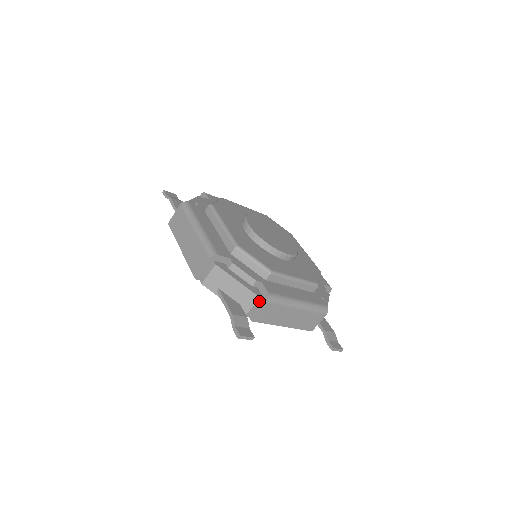
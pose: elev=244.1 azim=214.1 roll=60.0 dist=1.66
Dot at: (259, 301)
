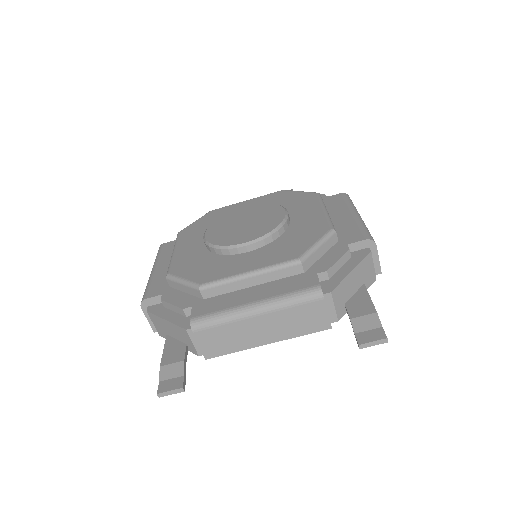
Dot at: (192, 333)
